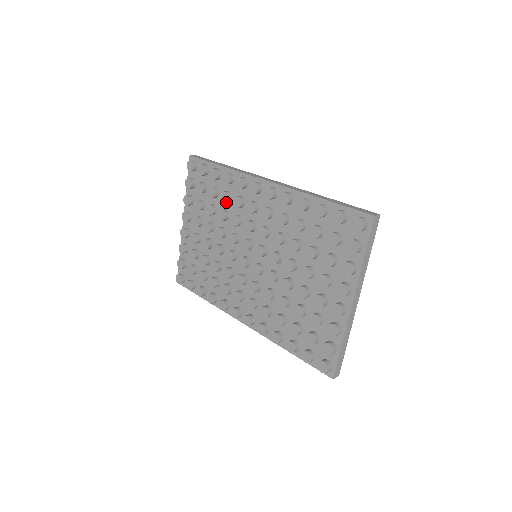
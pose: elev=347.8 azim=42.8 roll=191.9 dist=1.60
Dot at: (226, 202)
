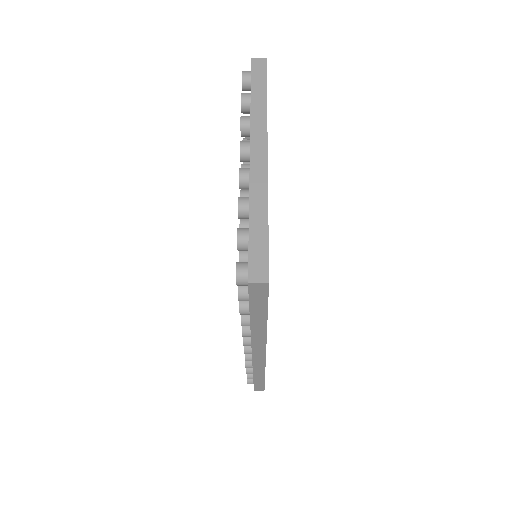
Dot at: occluded
